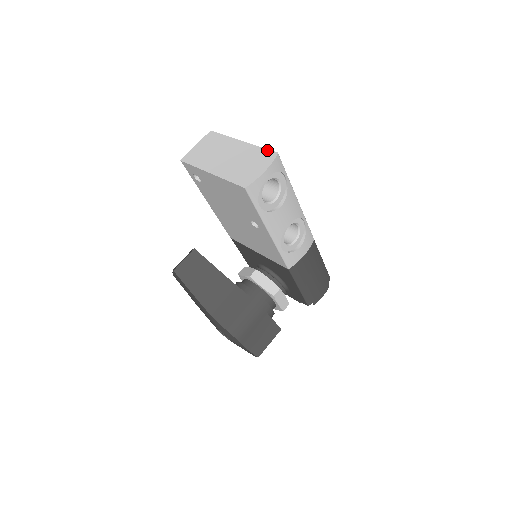
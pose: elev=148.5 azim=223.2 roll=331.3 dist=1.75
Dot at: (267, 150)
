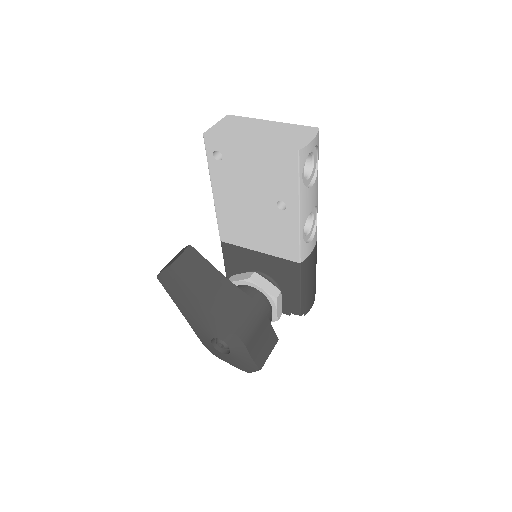
Dot at: (305, 126)
